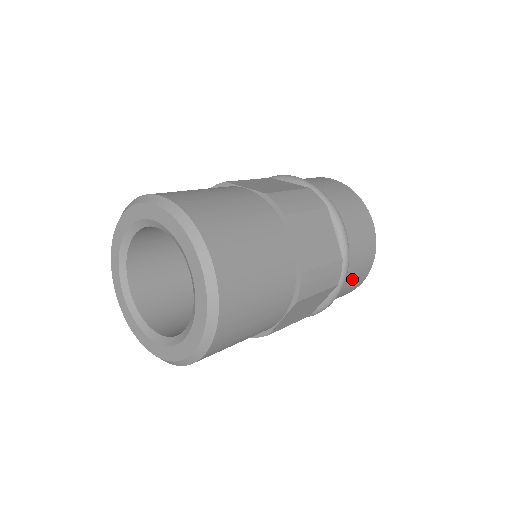
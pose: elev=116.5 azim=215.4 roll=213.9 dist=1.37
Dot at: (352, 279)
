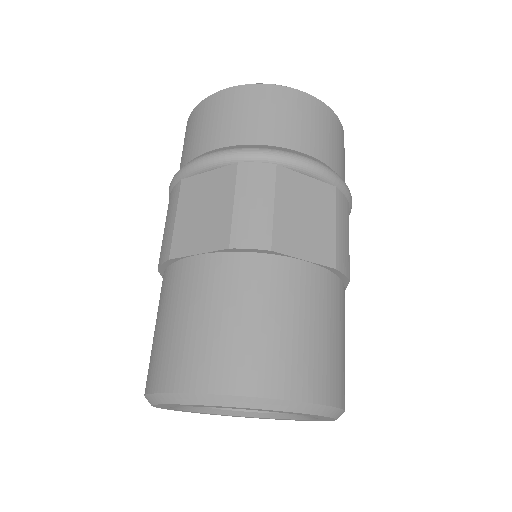
Dot at: (343, 167)
